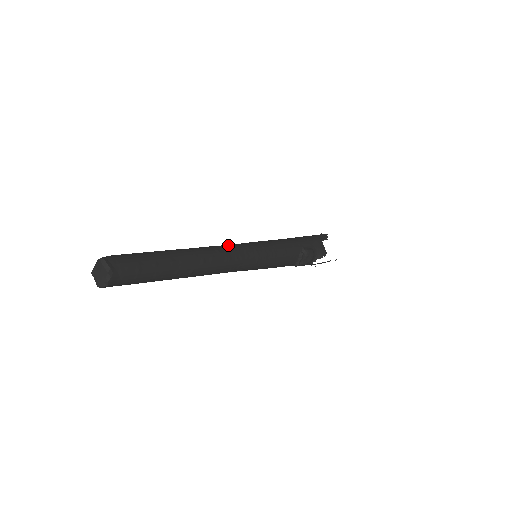
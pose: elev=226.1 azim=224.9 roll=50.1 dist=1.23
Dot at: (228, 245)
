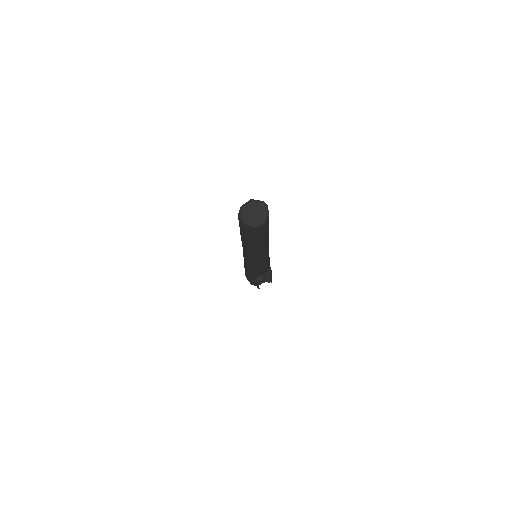
Dot at: occluded
